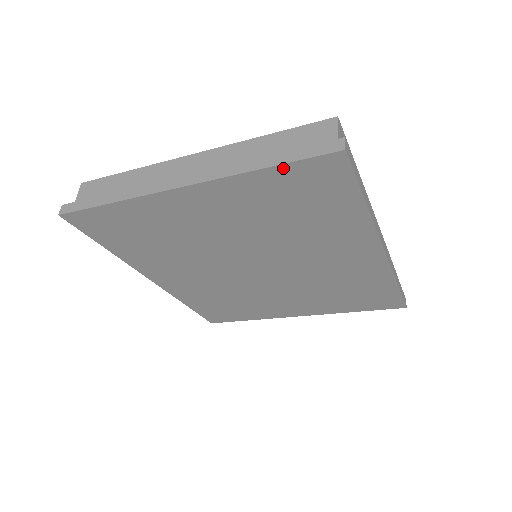
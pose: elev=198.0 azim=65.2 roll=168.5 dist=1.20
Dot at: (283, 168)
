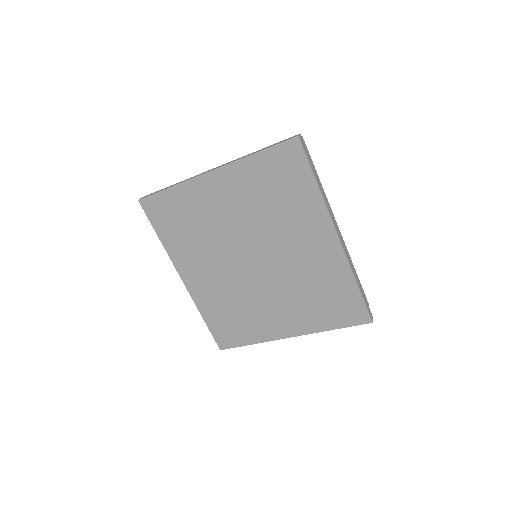
Dot at: (267, 152)
